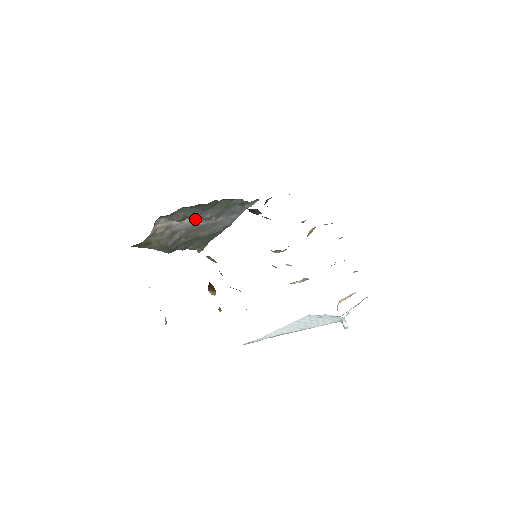
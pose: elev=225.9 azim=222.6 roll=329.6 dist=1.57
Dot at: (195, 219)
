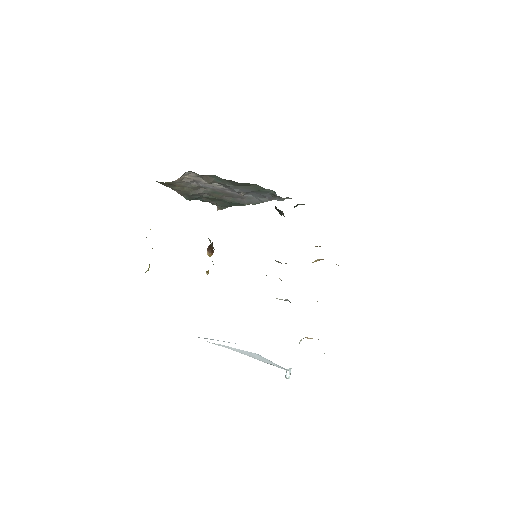
Dot at: (224, 186)
